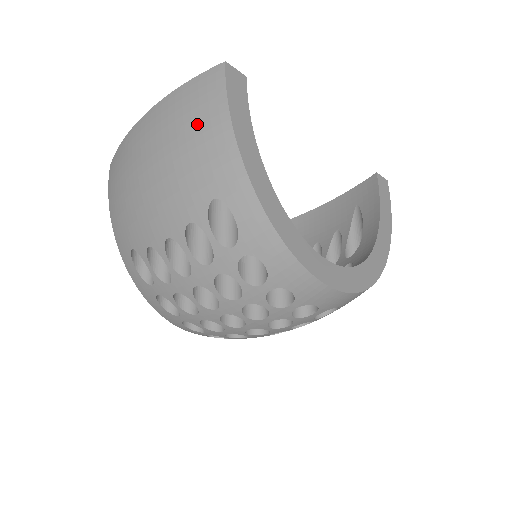
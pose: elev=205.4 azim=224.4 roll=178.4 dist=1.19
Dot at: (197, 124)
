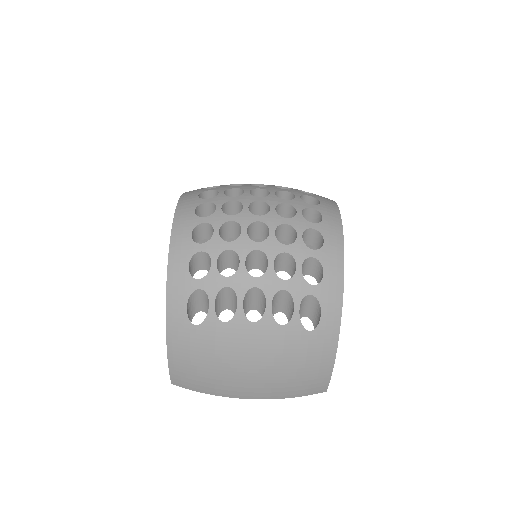
Dot at: occluded
